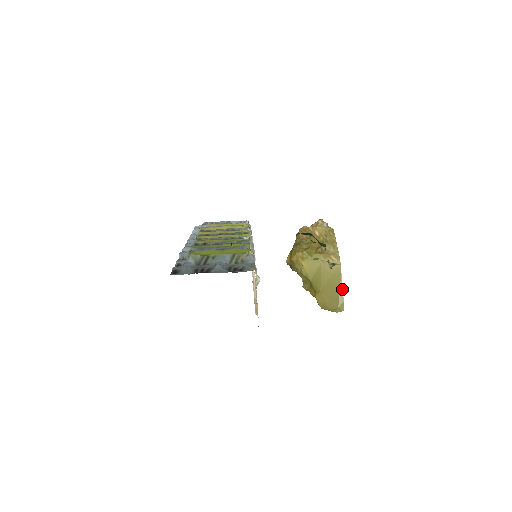
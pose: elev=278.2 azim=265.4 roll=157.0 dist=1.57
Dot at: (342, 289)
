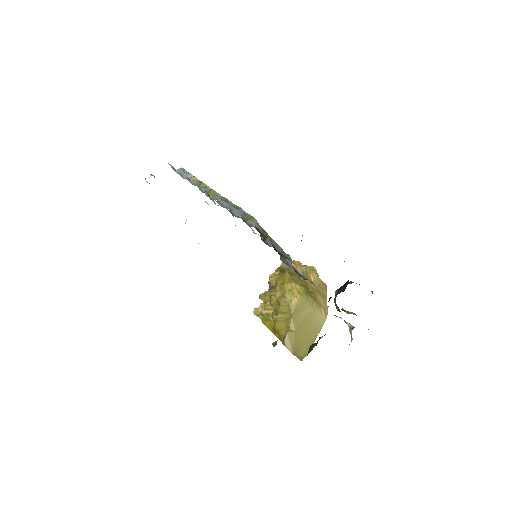
Dot at: occluded
